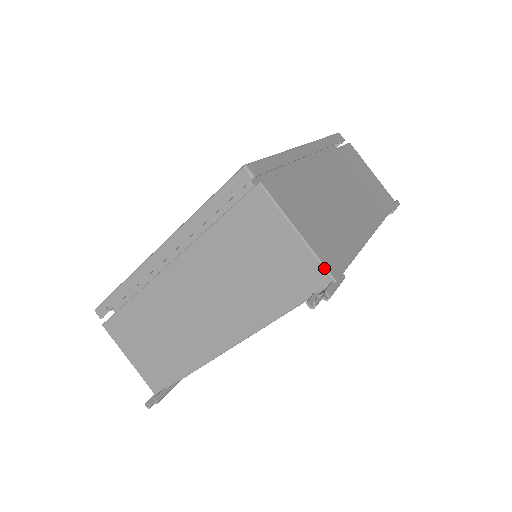
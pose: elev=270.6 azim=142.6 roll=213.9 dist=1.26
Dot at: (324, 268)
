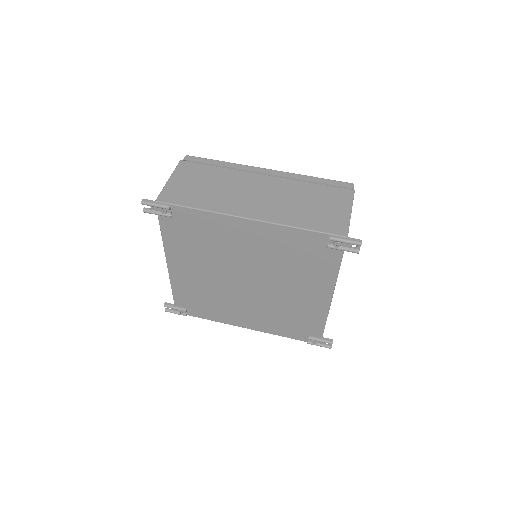
Dot at: (159, 195)
